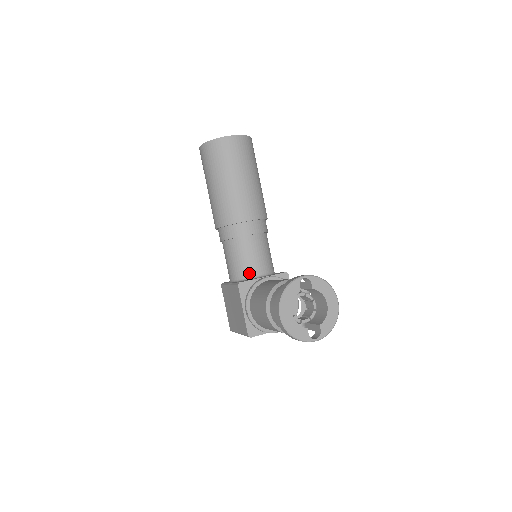
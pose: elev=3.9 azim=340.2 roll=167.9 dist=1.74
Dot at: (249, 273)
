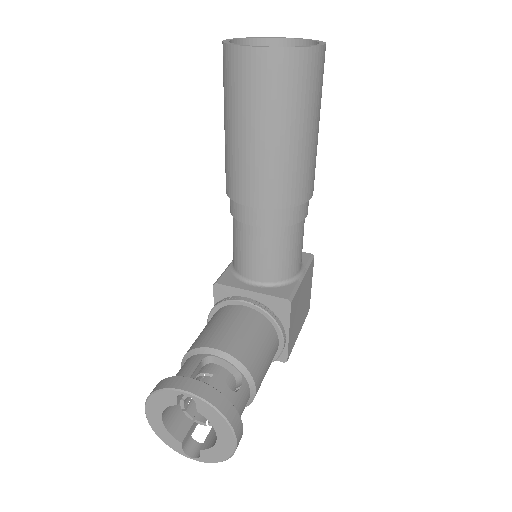
Dot at: (243, 271)
